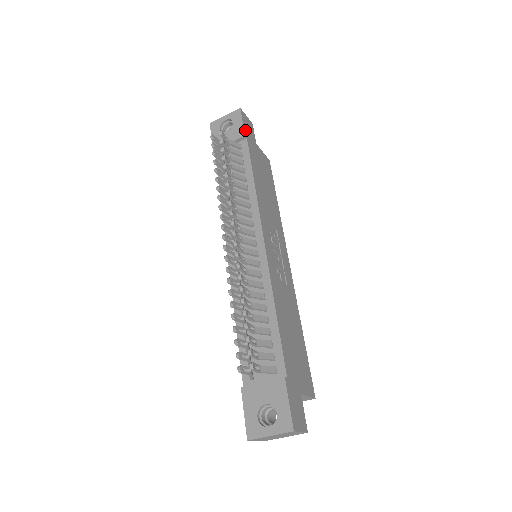
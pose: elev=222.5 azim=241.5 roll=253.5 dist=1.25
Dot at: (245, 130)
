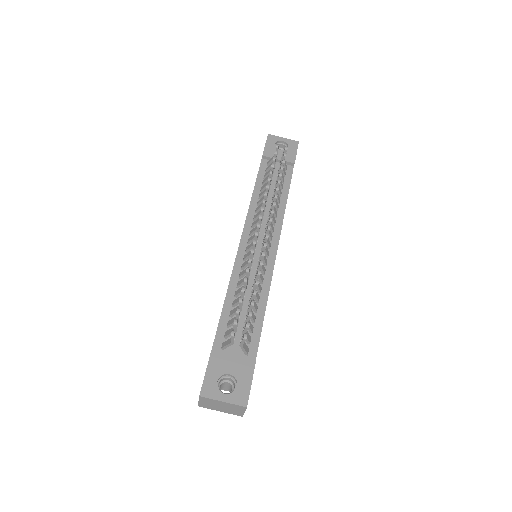
Dot at: (295, 159)
